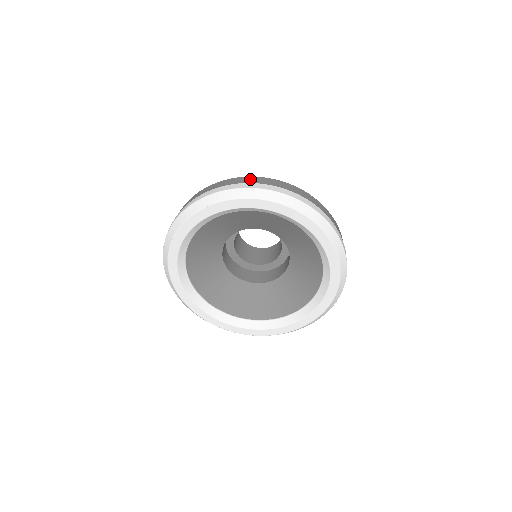
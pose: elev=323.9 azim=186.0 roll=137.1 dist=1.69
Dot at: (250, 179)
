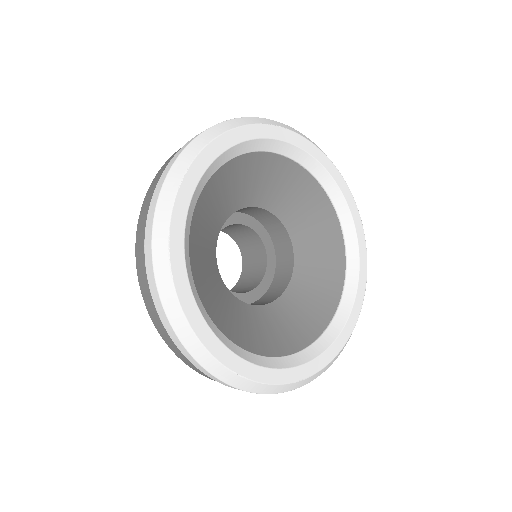
Dot at: occluded
